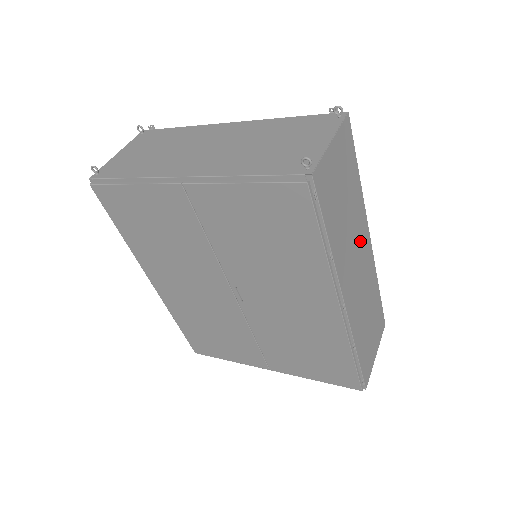
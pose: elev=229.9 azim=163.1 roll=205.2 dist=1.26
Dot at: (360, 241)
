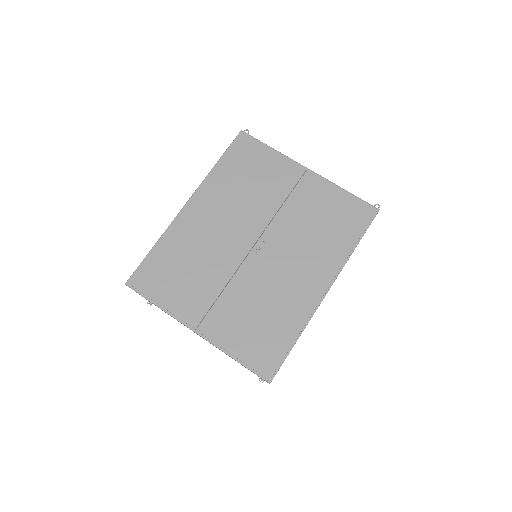
Dot at: occluded
